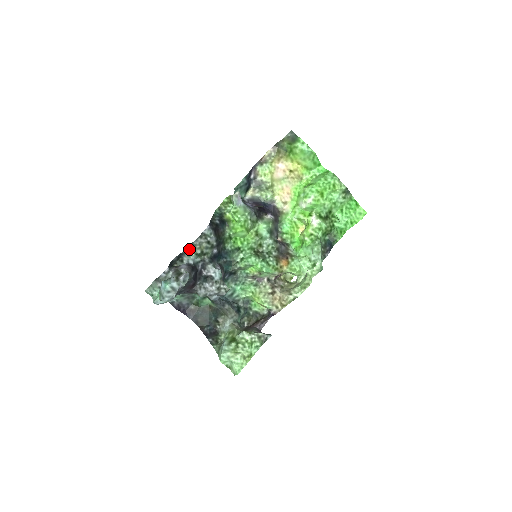
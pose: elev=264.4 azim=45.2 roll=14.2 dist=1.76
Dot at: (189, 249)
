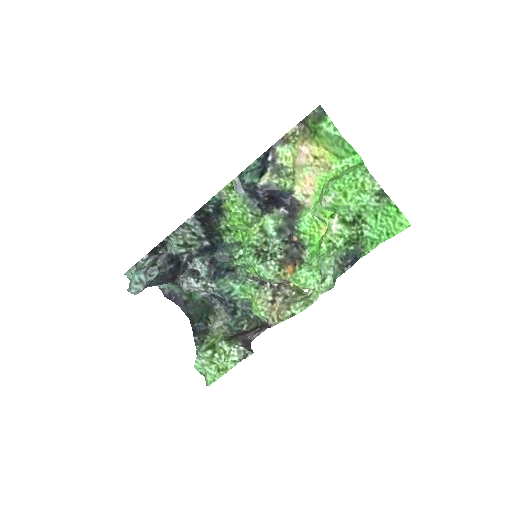
Dot at: (170, 238)
